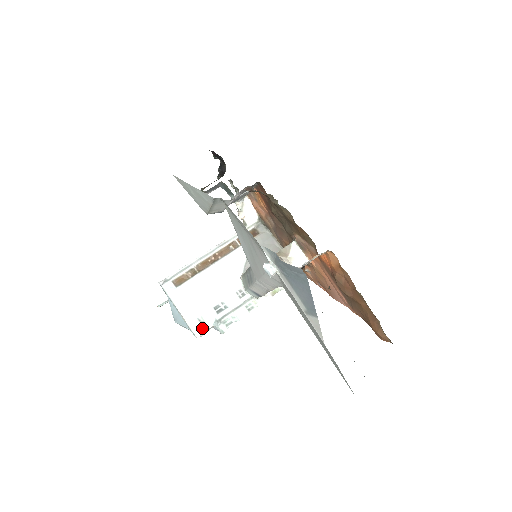
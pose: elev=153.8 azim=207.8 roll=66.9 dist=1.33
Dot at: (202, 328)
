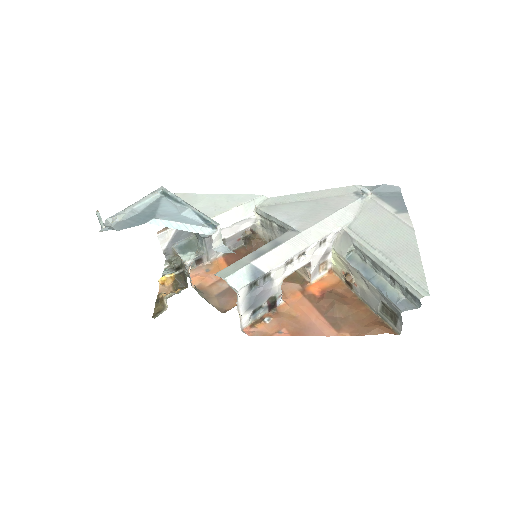
Dot at: occluded
